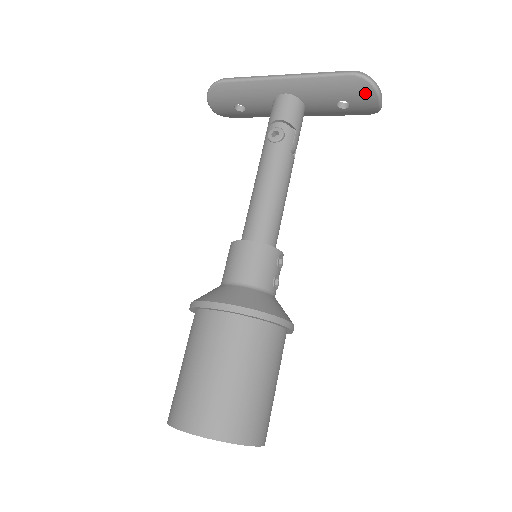
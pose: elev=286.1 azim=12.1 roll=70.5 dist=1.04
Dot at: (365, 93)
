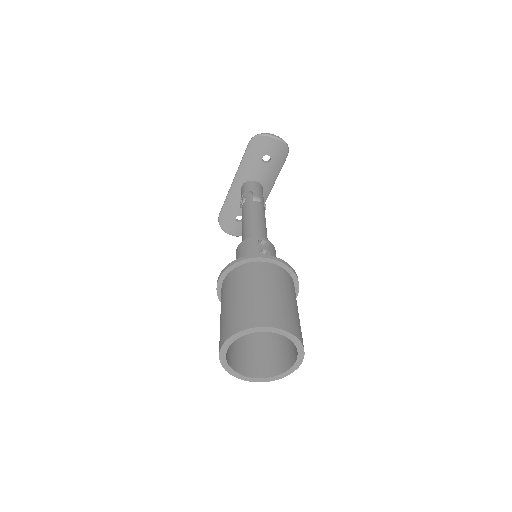
Dot at: (263, 142)
